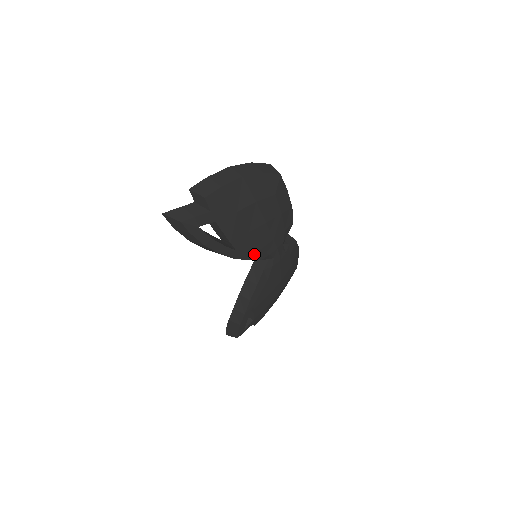
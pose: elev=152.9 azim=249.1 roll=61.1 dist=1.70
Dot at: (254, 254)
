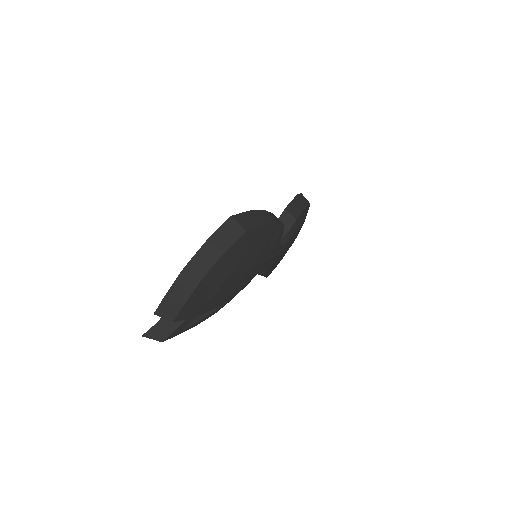
Dot at: occluded
